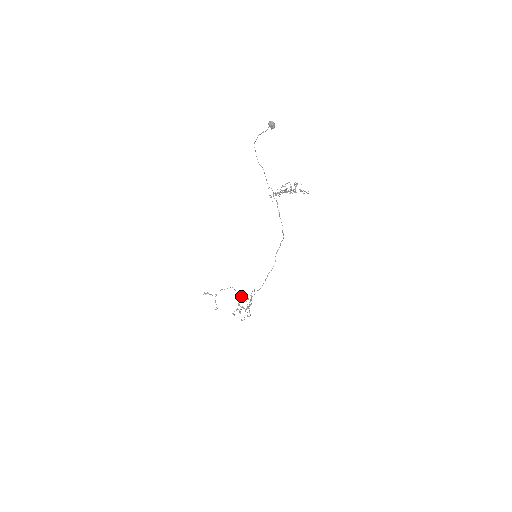
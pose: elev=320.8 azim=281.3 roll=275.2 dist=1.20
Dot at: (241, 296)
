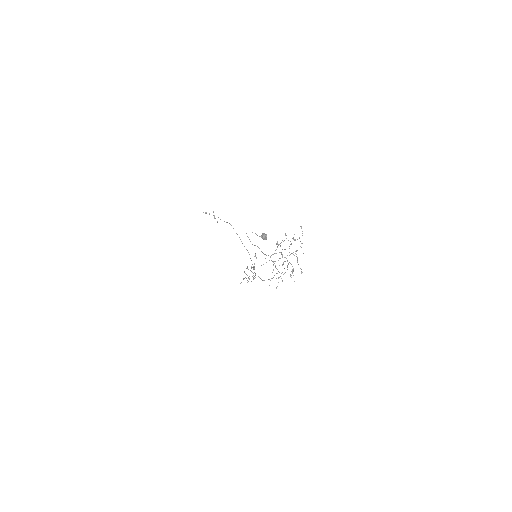
Dot at: (242, 243)
